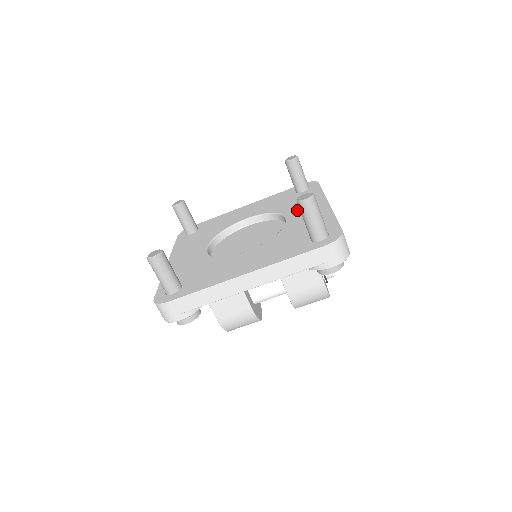
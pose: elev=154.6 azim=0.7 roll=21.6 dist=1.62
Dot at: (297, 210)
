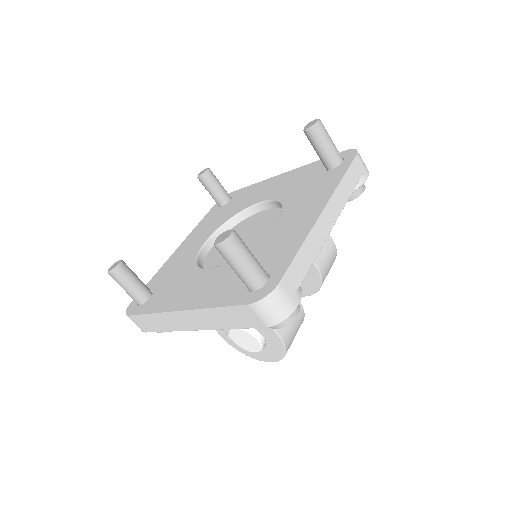
Dot at: (259, 195)
